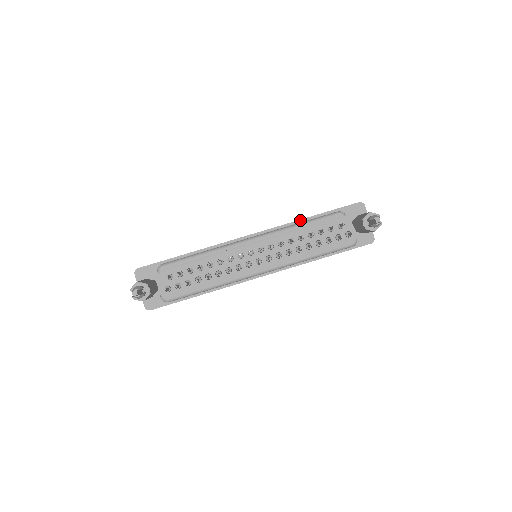
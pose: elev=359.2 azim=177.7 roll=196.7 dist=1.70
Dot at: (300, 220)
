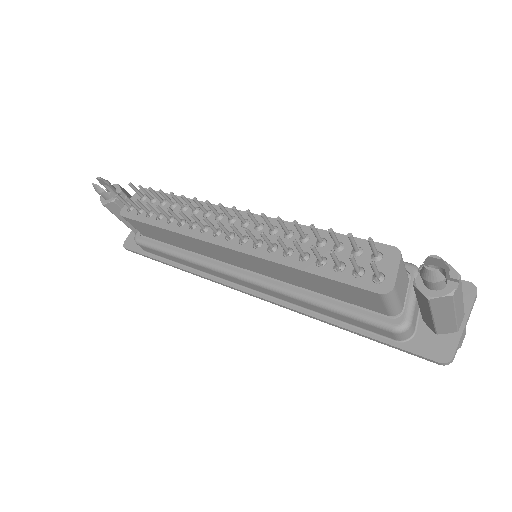
Dot at: occluded
